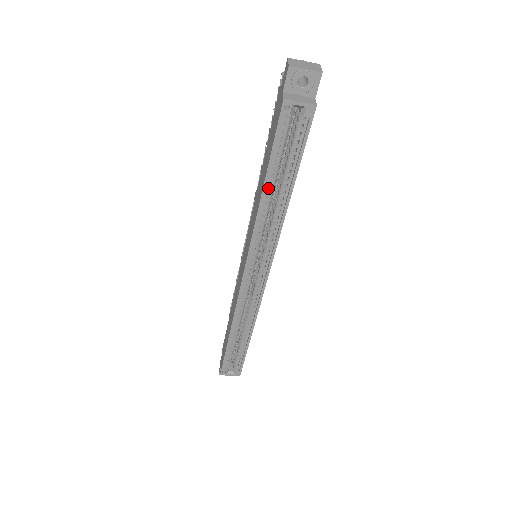
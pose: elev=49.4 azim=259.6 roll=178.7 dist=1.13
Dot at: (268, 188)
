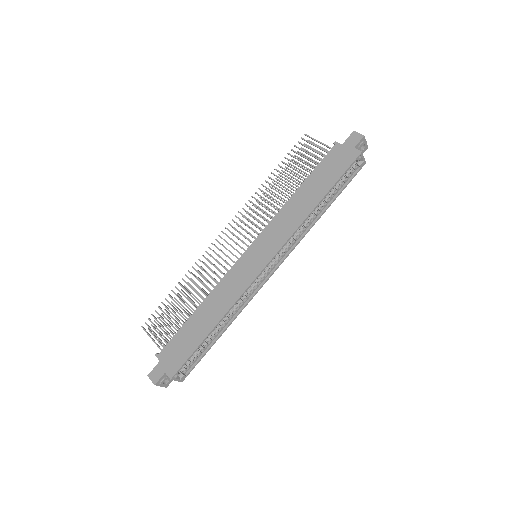
Dot at: (315, 202)
